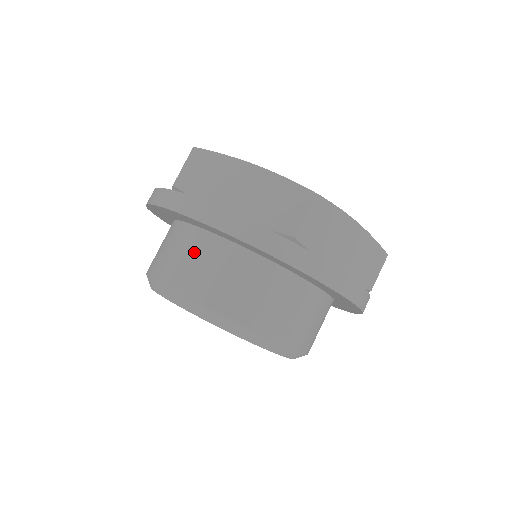
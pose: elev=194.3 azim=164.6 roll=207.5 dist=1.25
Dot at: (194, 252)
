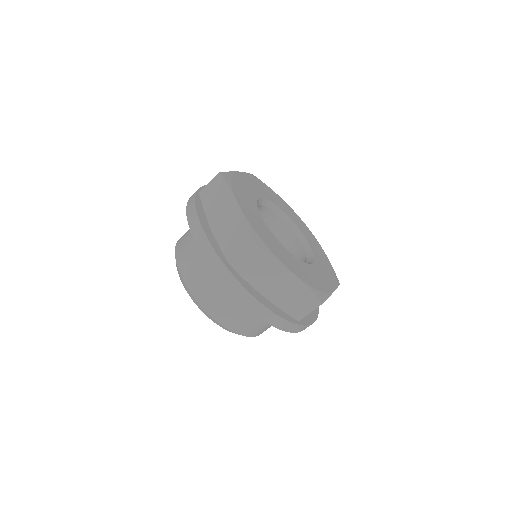
Dot at: occluded
